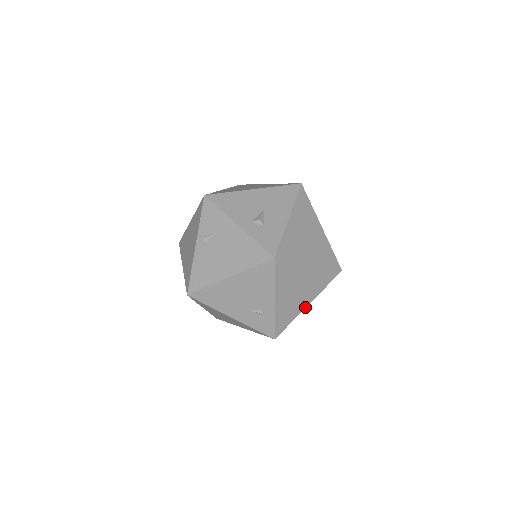
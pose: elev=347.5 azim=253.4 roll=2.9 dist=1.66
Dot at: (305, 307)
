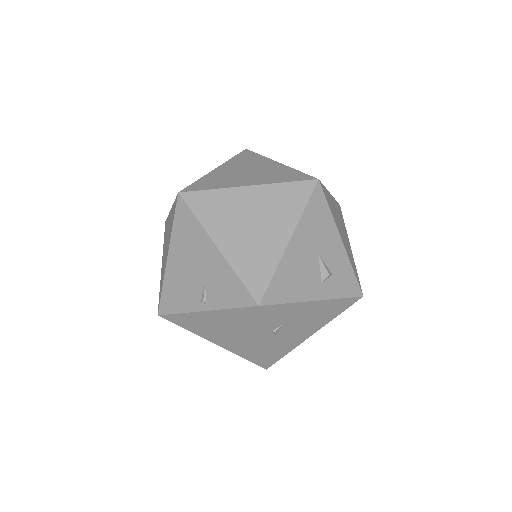
Dot at: occluded
